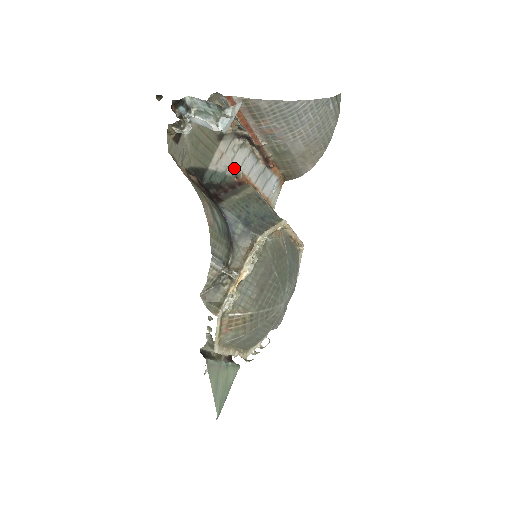
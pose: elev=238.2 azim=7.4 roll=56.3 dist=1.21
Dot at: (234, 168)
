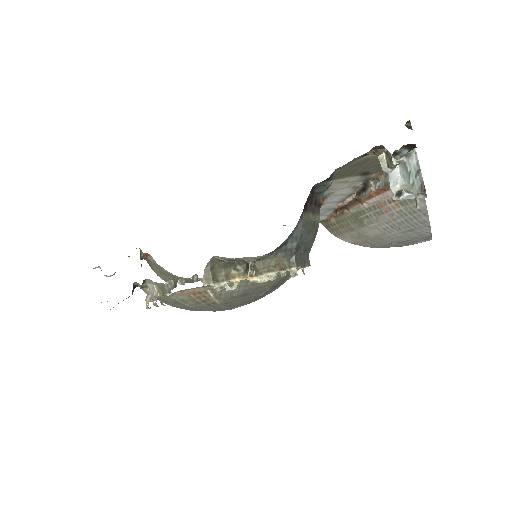
Dot at: (332, 193)
